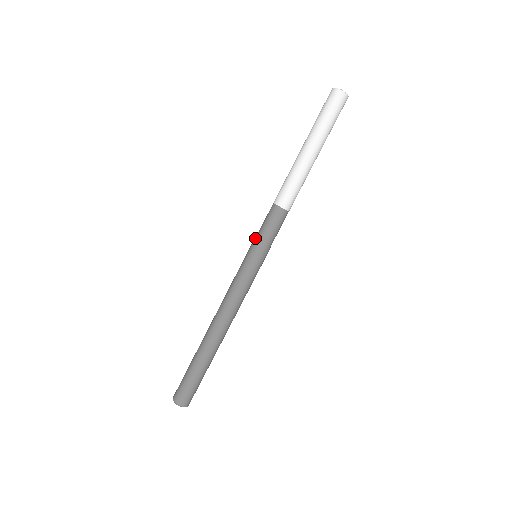
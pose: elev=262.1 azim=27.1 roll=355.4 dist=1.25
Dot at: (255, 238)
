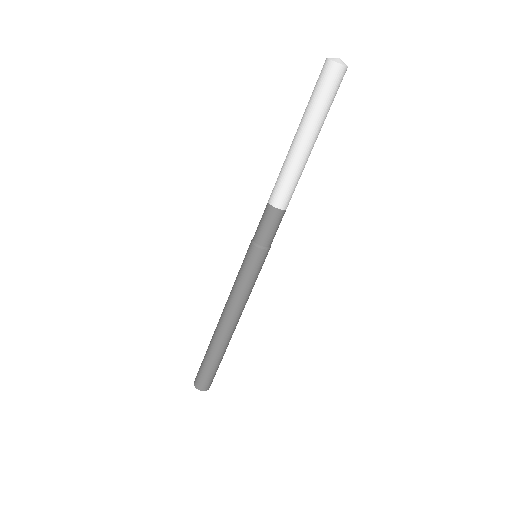
Dot at: (256, 243)
